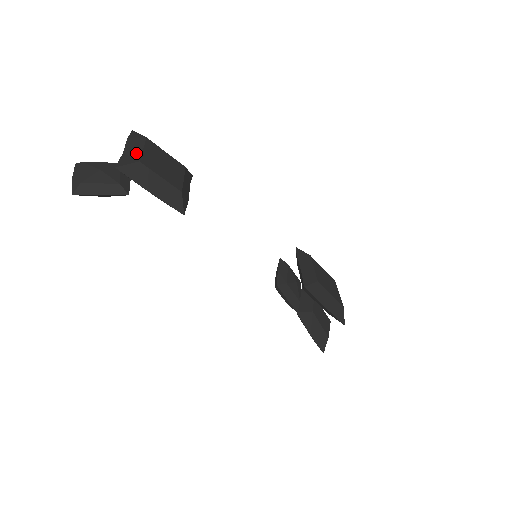
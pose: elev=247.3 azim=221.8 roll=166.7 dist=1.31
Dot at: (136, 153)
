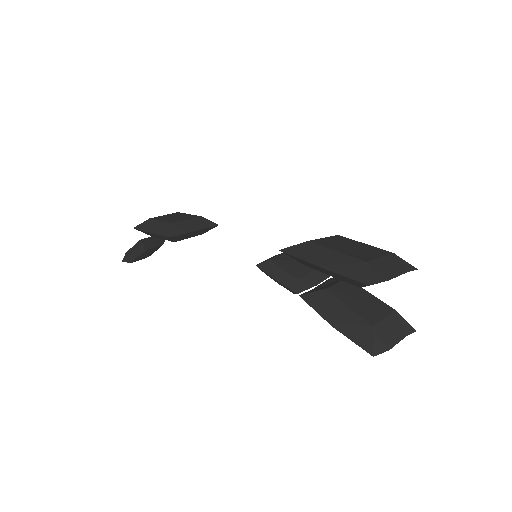
Dot at: occluded
